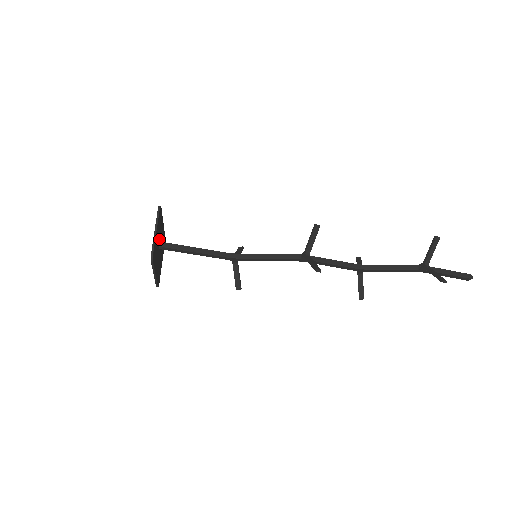
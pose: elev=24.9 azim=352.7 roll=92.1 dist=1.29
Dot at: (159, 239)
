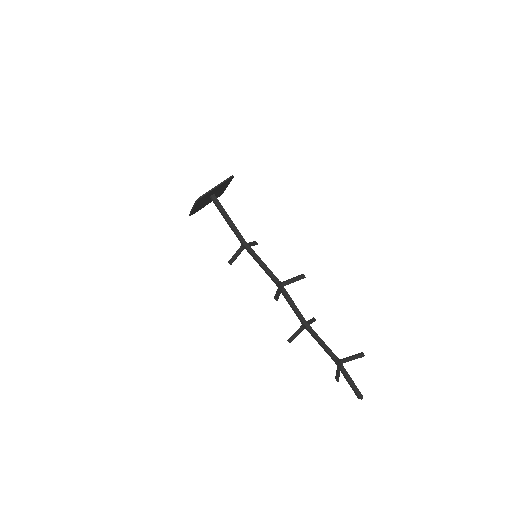
Dot at: (215, 192)
